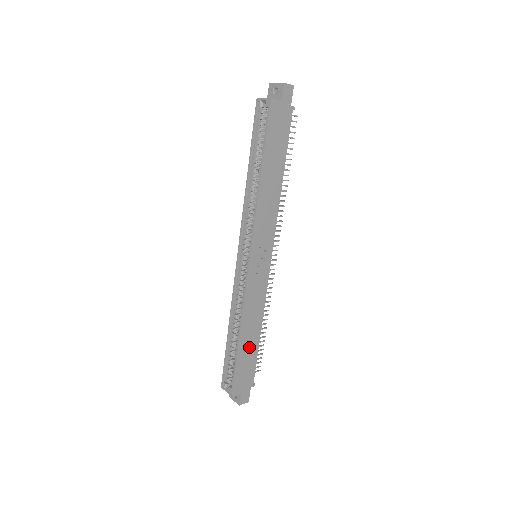
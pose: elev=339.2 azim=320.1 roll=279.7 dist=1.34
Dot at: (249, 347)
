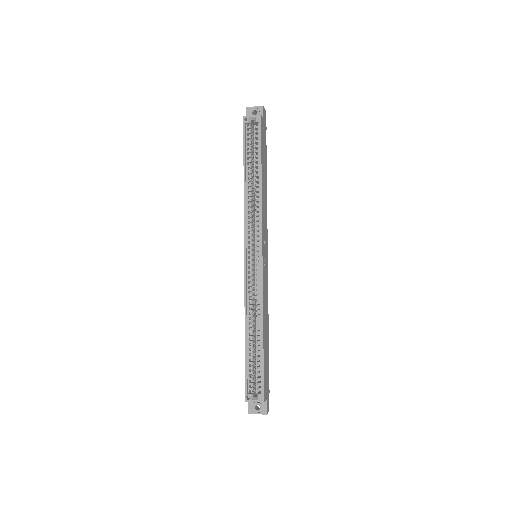
Dot at: (266, 347)
